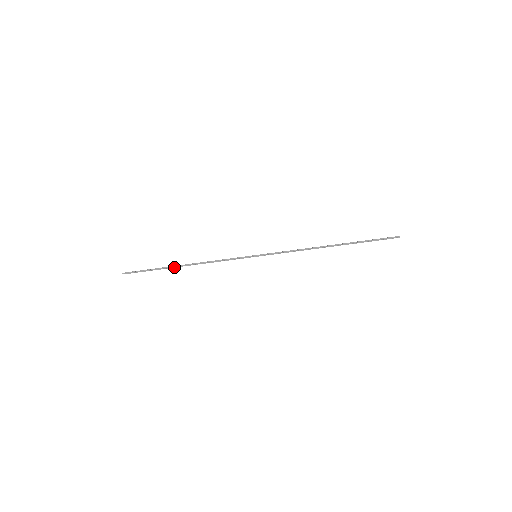
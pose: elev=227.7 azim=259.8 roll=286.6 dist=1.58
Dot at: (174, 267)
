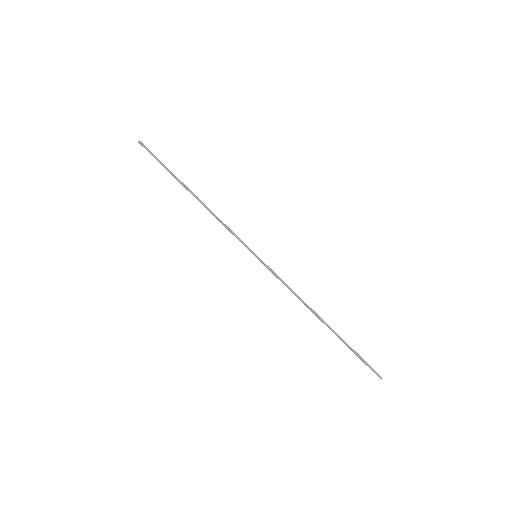
Dot at: (184, 186)
